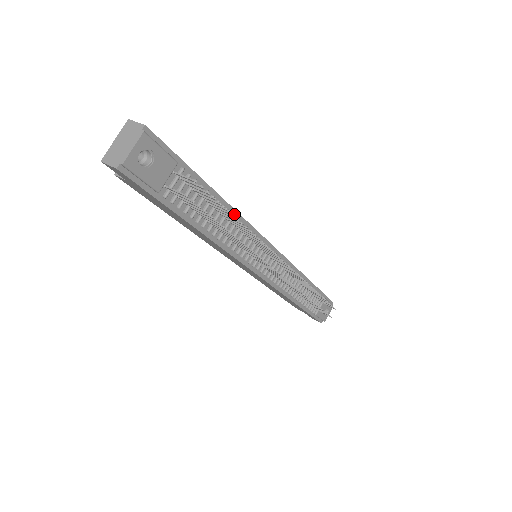
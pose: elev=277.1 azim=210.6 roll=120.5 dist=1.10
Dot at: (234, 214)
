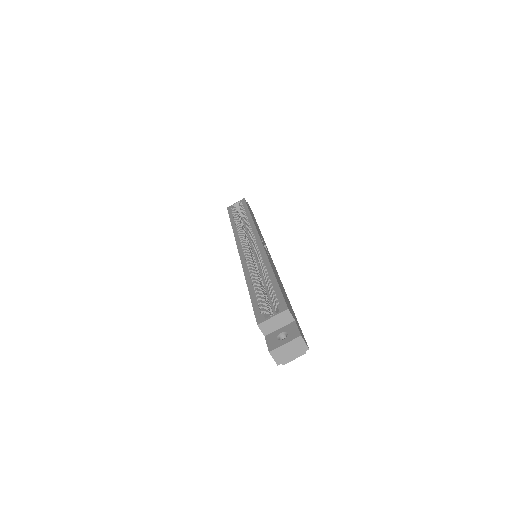
Dot at: occluded
